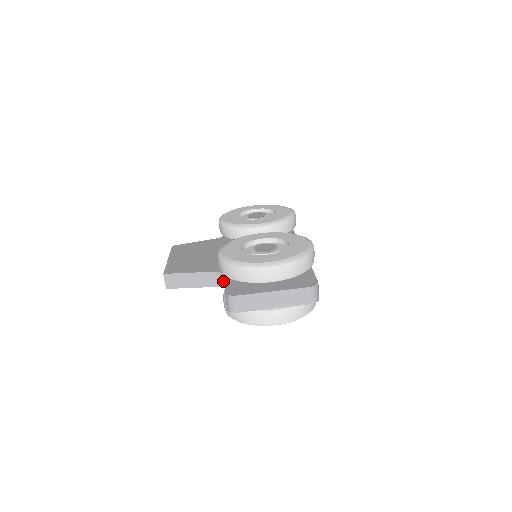
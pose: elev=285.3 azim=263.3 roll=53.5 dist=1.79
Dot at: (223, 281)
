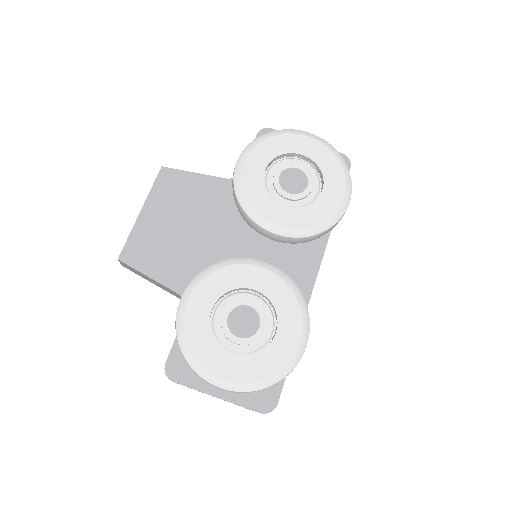
Dot at: occluded
